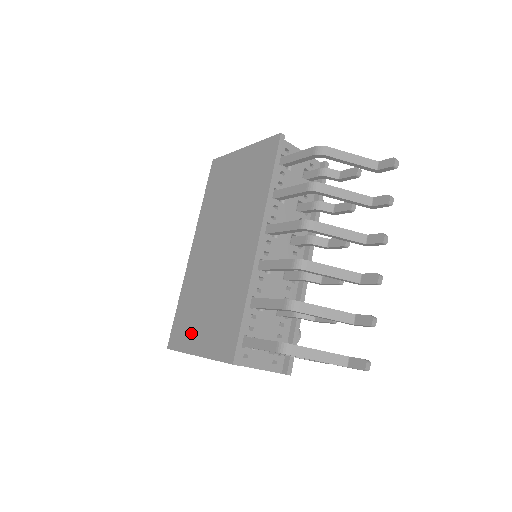
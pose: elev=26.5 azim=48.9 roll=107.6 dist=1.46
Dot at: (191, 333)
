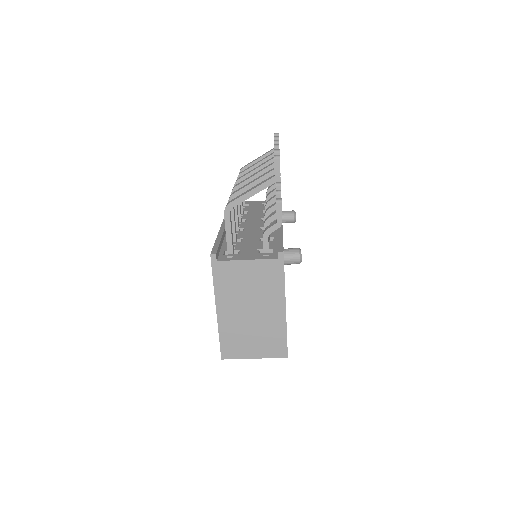
Dot at: occluded
